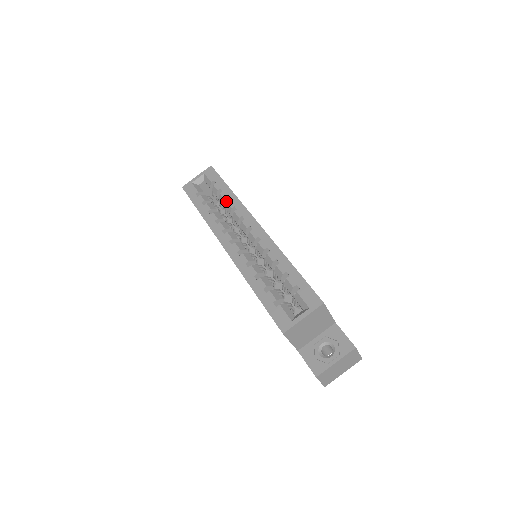
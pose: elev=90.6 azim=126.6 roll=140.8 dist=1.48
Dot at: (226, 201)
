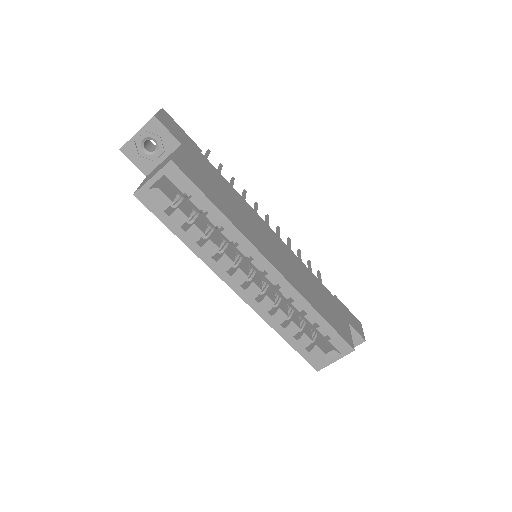
Dot at: (216, 224)
